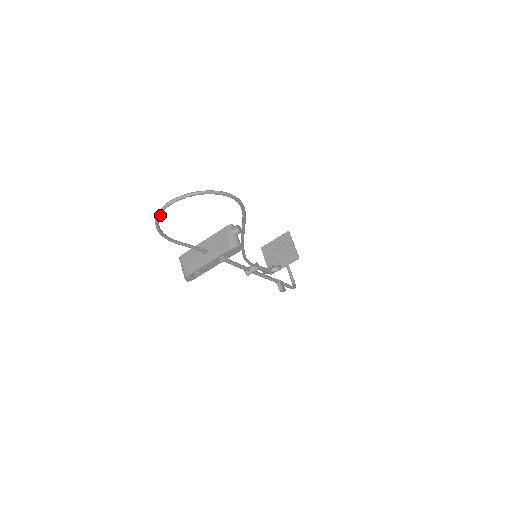
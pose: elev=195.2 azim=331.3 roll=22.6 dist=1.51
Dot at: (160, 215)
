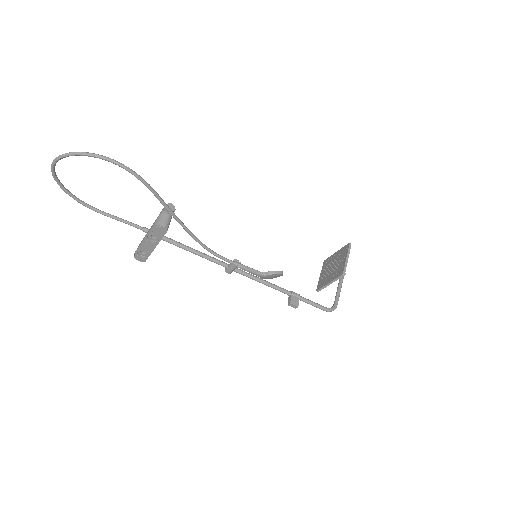
Dot at: (55, 177)
